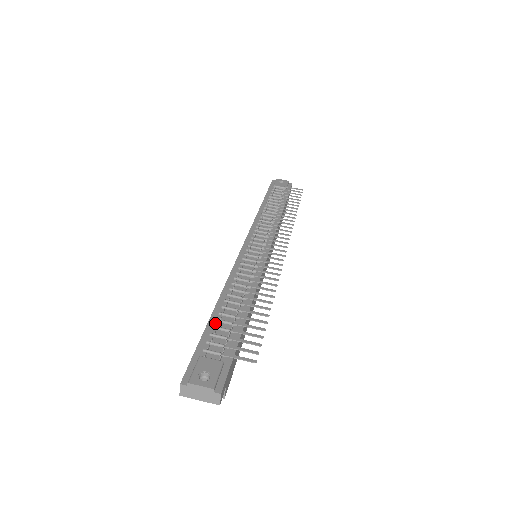
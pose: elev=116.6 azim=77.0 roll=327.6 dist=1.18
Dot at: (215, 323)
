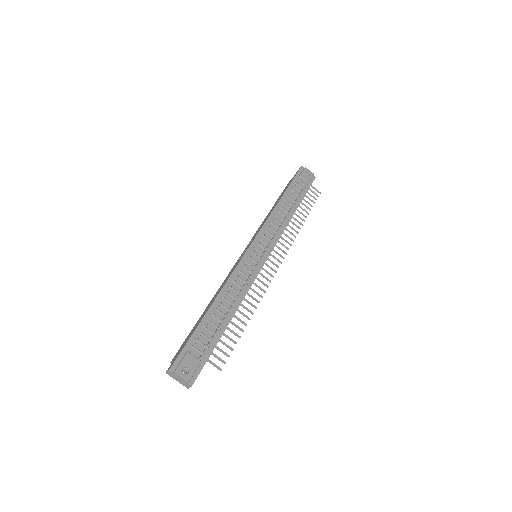
Dot at: (206, 323)
